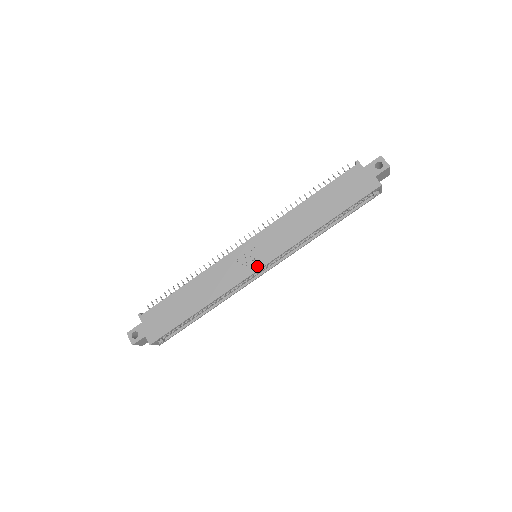
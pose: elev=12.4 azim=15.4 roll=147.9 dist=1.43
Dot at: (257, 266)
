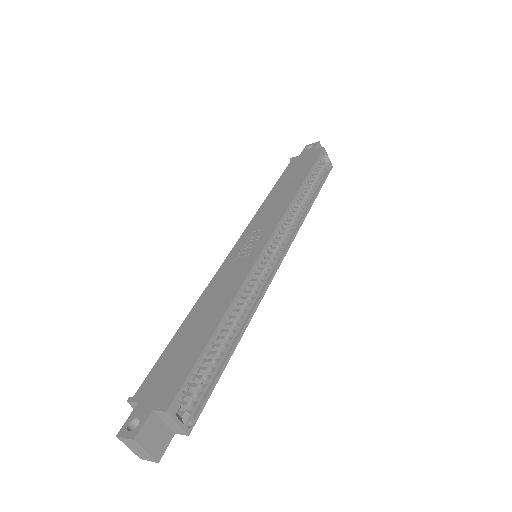
Dot at: (261, 244)
